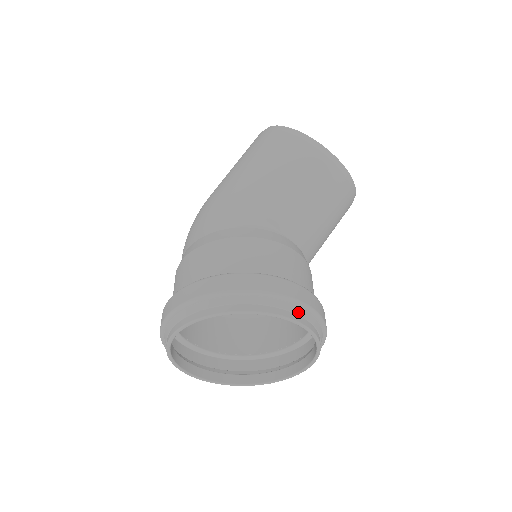
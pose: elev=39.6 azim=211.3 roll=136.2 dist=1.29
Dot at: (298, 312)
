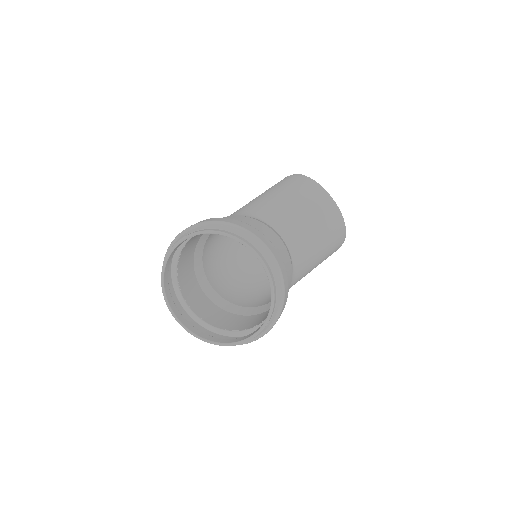
Dot at: (251, 241)
